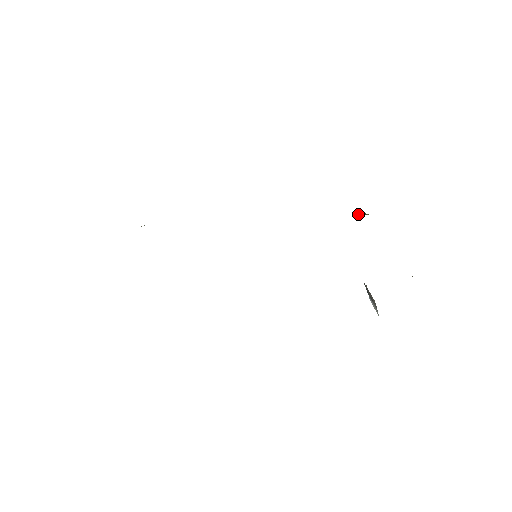
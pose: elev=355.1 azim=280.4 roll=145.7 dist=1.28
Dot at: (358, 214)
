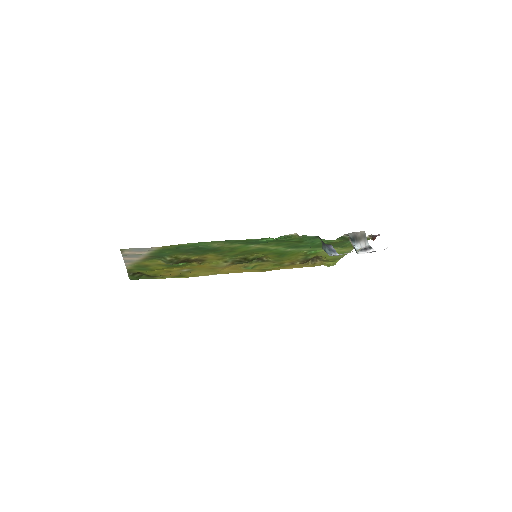
Dot at: (311, 262)
